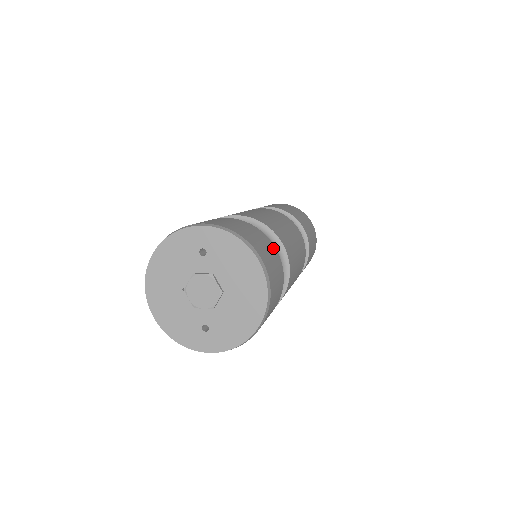
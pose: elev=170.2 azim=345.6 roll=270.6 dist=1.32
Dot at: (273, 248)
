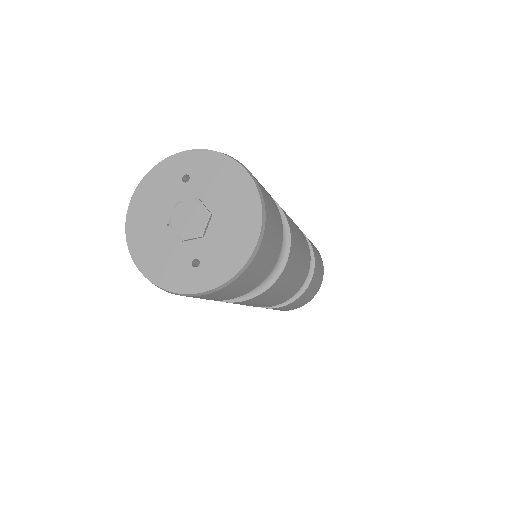
Dot at: occluded
